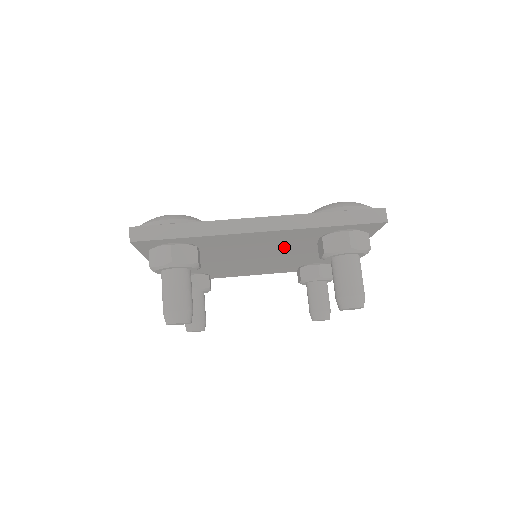
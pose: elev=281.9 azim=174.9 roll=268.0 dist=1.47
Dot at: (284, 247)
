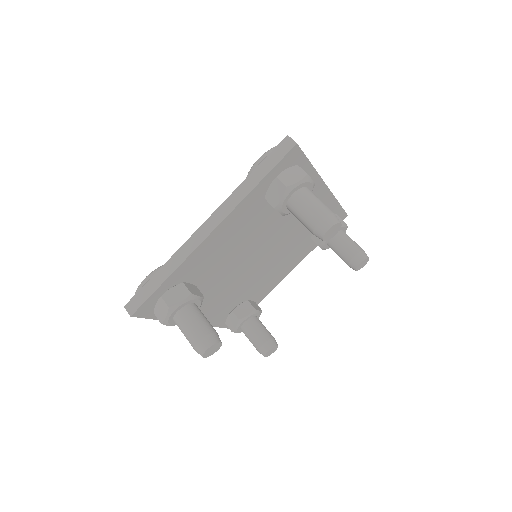
Dot at: (259, 231)
